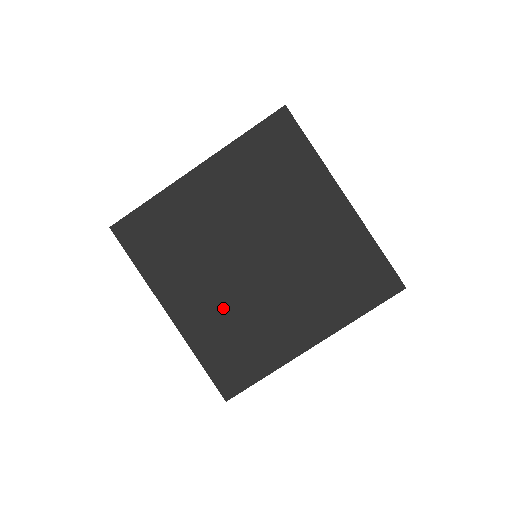
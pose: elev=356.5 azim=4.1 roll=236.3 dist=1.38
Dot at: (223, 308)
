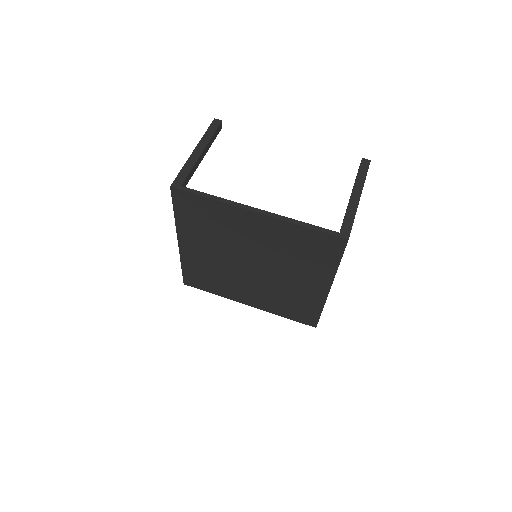
Dot at: (267, 293)
